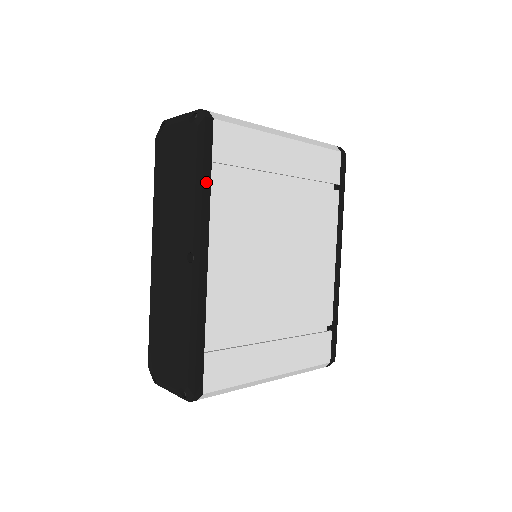
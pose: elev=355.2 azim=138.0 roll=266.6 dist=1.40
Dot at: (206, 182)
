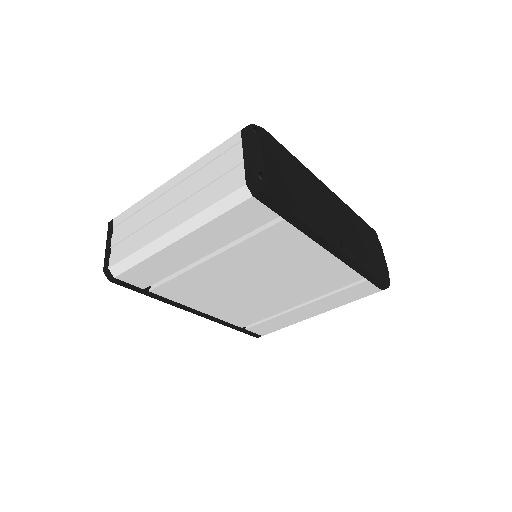
Dot at: (154, 296)
